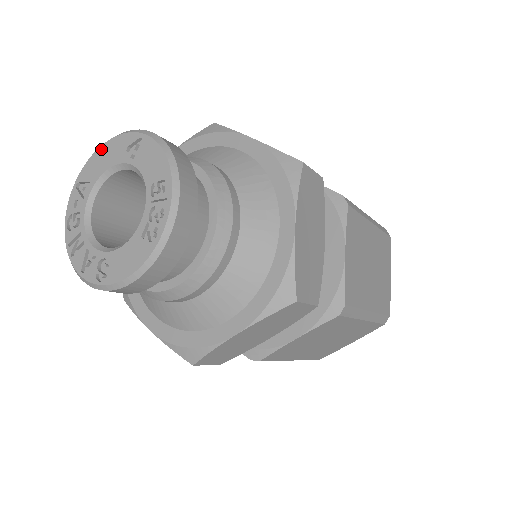
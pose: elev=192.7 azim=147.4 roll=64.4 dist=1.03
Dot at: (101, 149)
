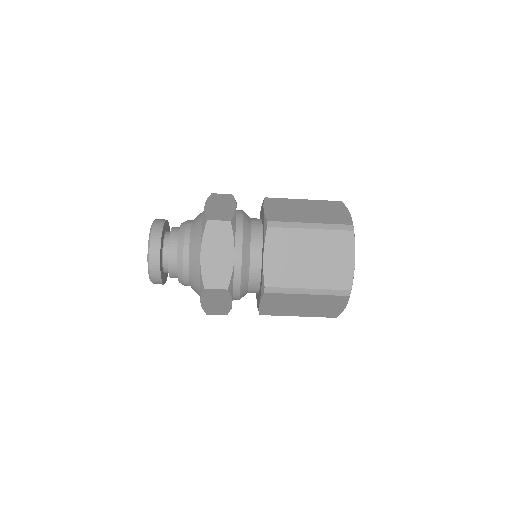
Dot at: occluded
